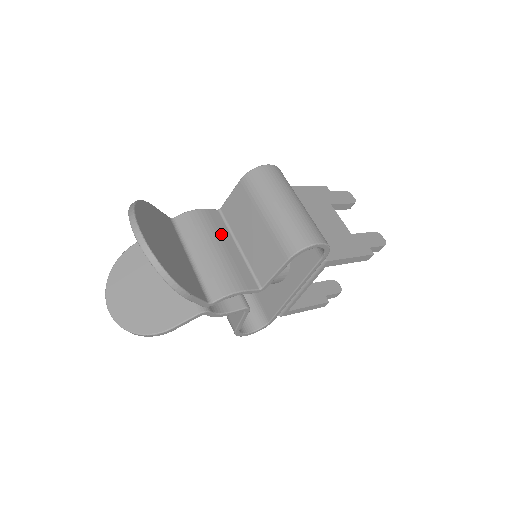
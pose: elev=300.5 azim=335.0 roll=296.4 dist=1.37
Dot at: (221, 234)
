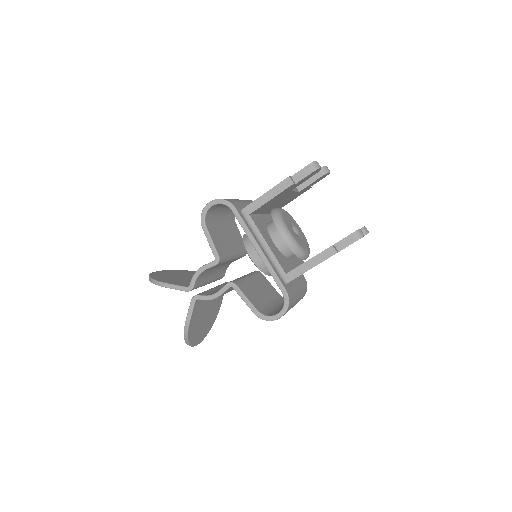
Dot at: occluded
